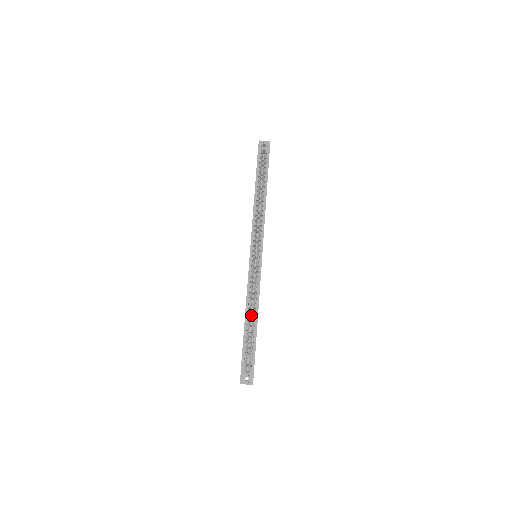
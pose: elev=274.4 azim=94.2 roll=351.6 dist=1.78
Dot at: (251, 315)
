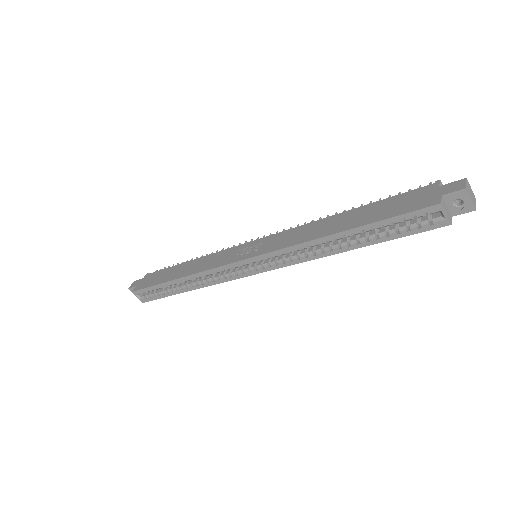
Dot at: occluded
